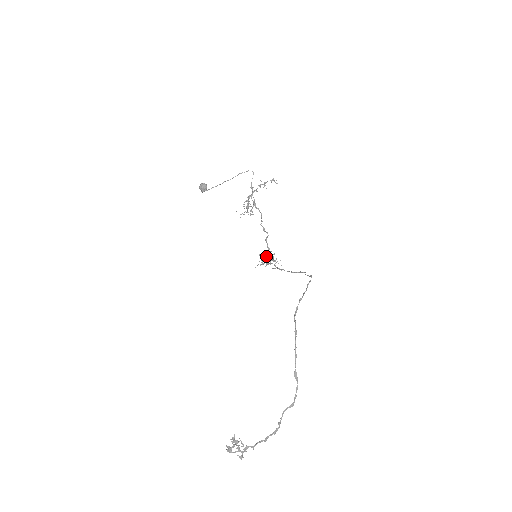
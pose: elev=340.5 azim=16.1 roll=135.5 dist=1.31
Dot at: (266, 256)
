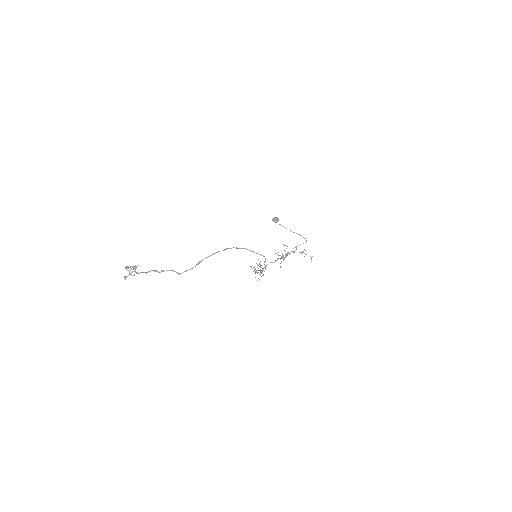
Dot at: (260, 266)
